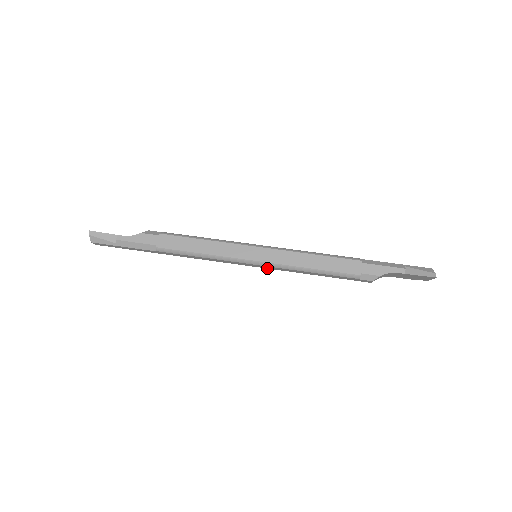
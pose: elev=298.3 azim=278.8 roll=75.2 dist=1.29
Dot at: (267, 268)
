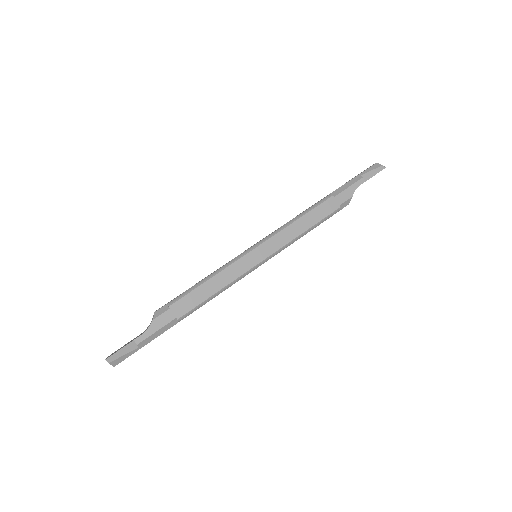
Dot at: occluded
